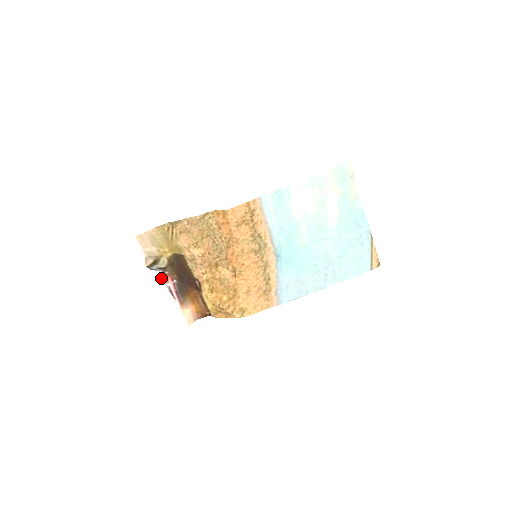
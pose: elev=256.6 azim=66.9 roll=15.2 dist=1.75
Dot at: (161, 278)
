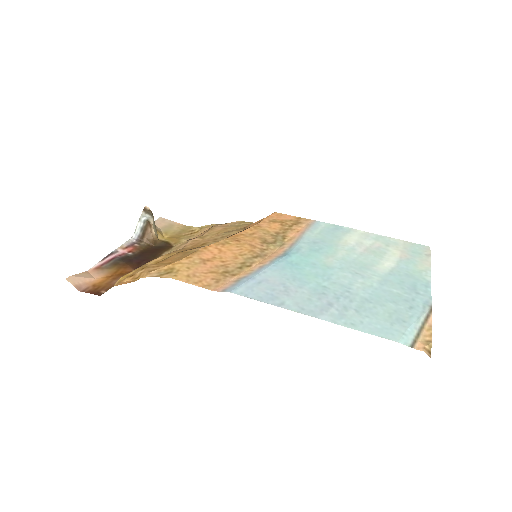
Dot at: (125, 243)
